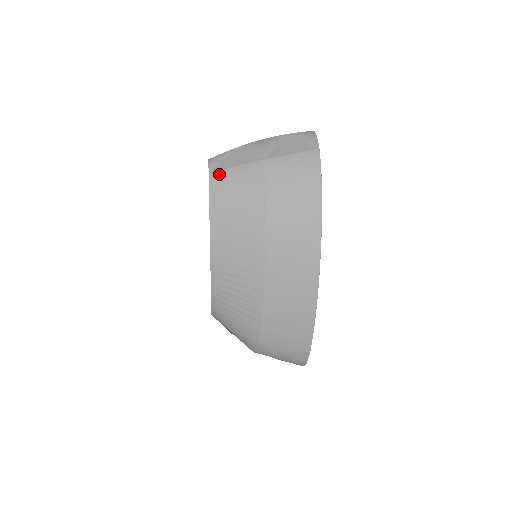
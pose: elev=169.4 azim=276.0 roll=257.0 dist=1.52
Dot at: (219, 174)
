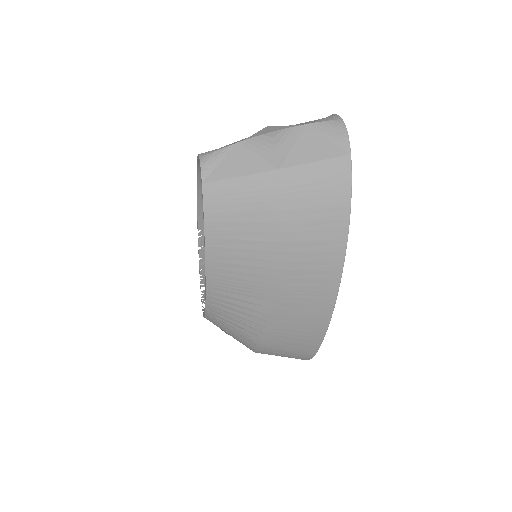
Dot at: (216, 186)
